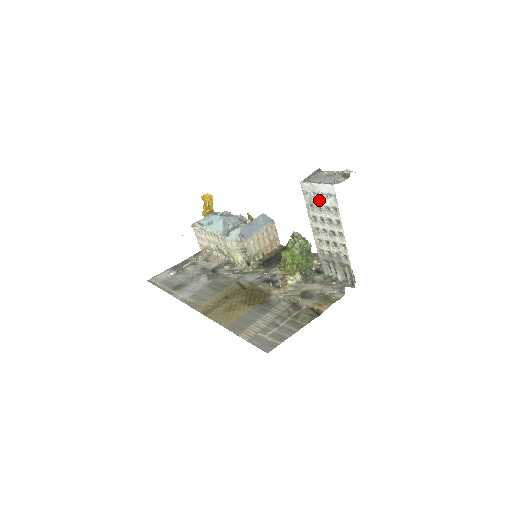
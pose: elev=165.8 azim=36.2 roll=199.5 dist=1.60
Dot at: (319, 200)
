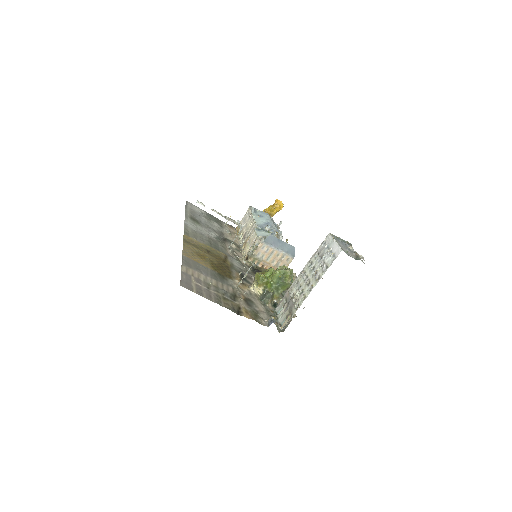
Dot at: (325, 254)
